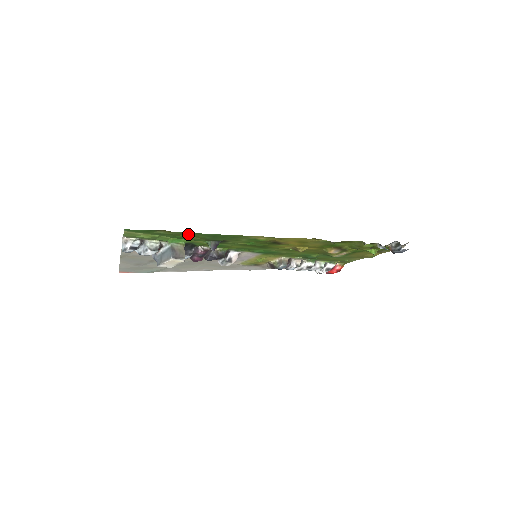
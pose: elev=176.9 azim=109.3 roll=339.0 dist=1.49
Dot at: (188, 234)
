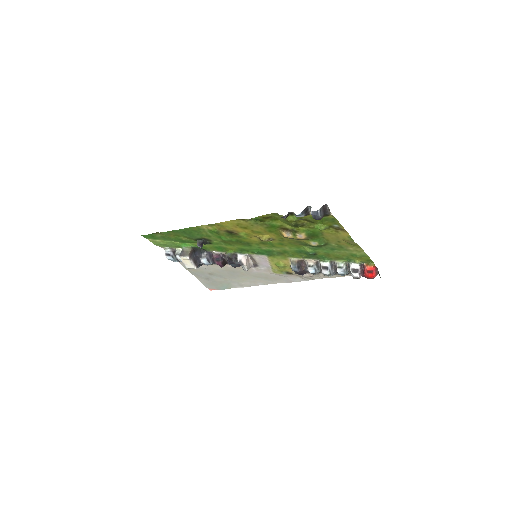
Dot at: (173, 234)
